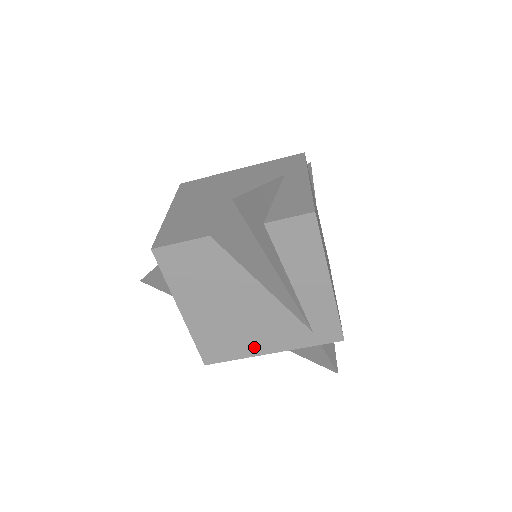
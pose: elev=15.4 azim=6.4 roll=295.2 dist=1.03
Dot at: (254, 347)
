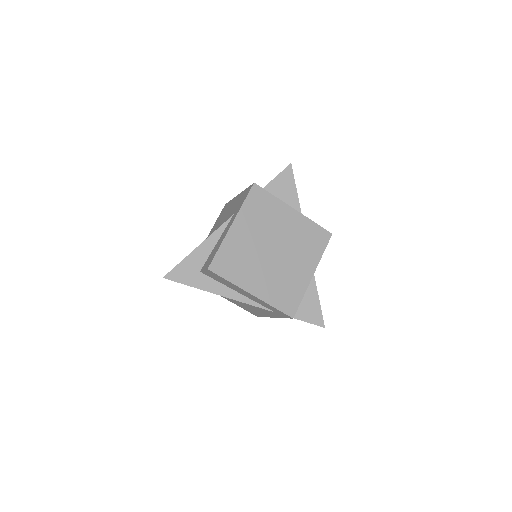
Dot at: (264, 314)
